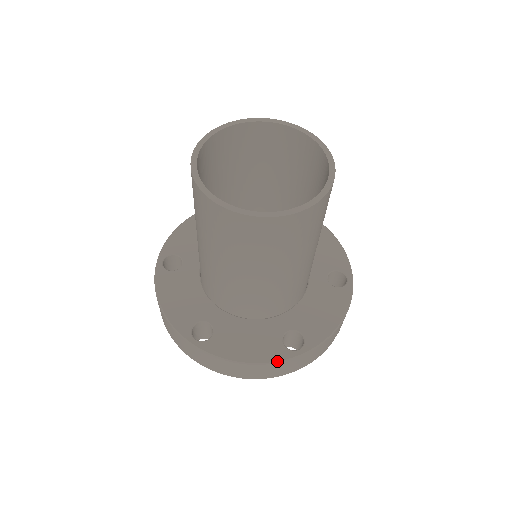
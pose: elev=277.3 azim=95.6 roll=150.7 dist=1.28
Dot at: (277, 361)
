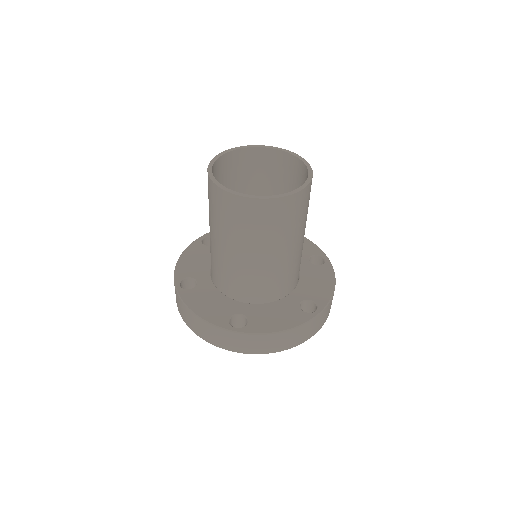
Dot at: (304, 323)
